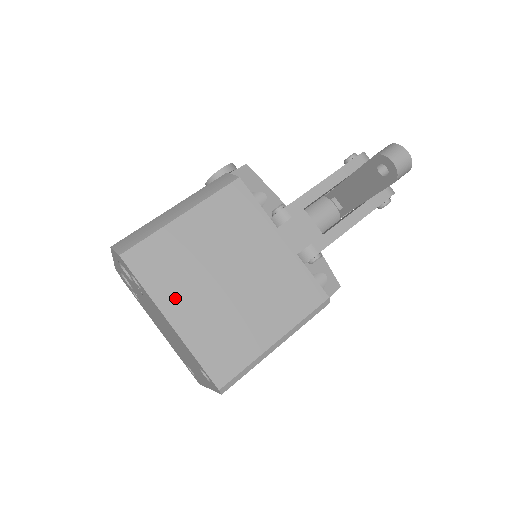
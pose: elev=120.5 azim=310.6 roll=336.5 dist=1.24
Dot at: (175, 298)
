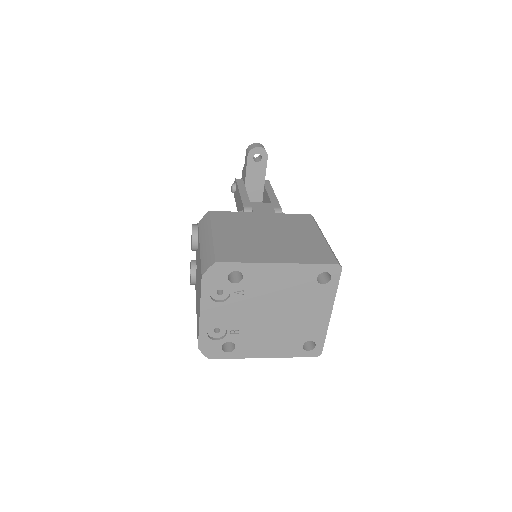
Dot at: (264, 255)
